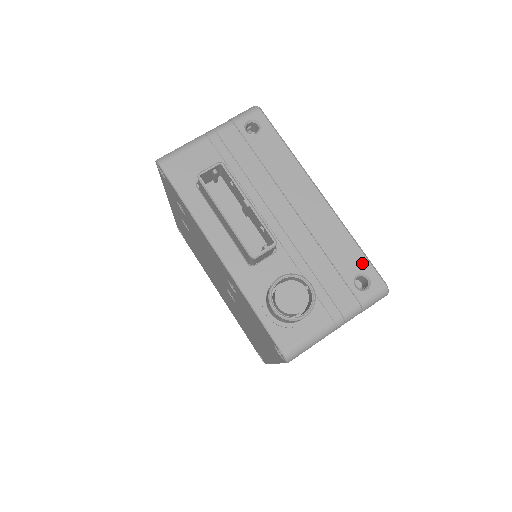
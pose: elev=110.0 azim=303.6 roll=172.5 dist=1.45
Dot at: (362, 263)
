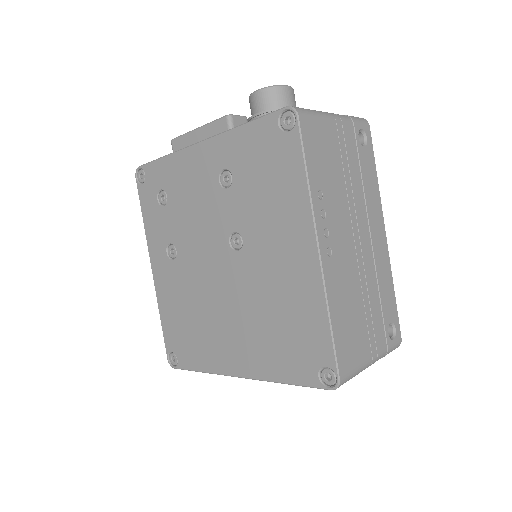
Dot at: occluded
